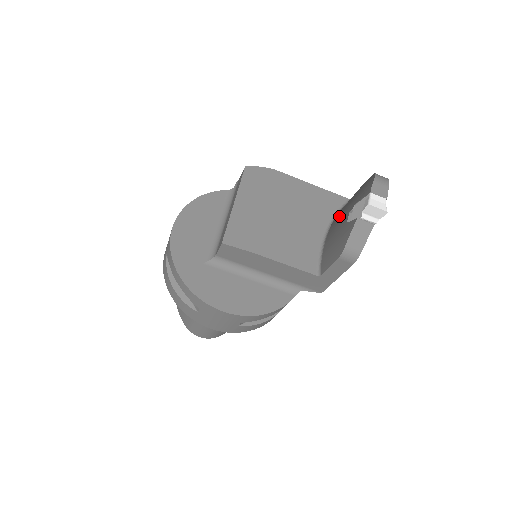
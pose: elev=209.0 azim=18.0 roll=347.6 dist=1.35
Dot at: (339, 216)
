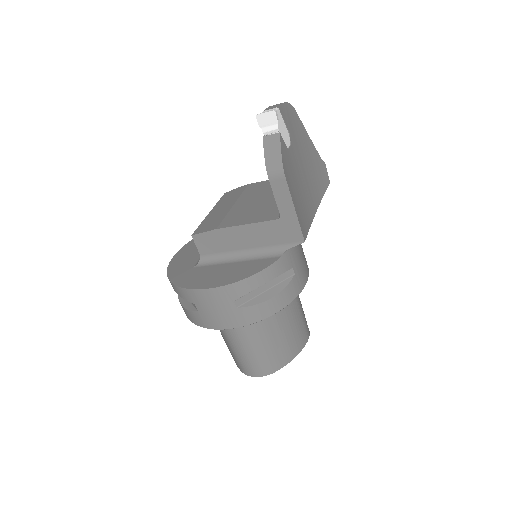
Dot at: occluded
